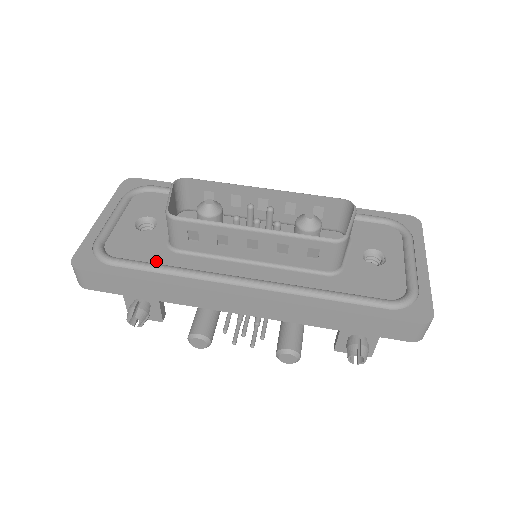
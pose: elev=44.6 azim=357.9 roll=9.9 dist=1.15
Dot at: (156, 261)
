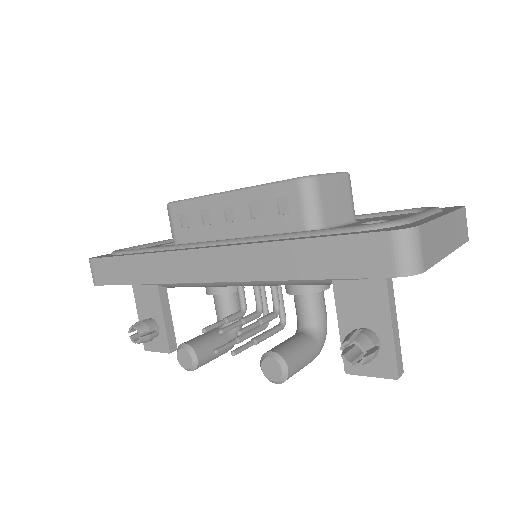
Dot at: occluded
